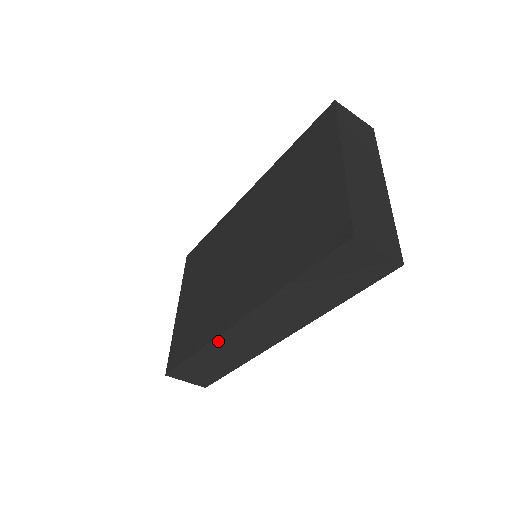
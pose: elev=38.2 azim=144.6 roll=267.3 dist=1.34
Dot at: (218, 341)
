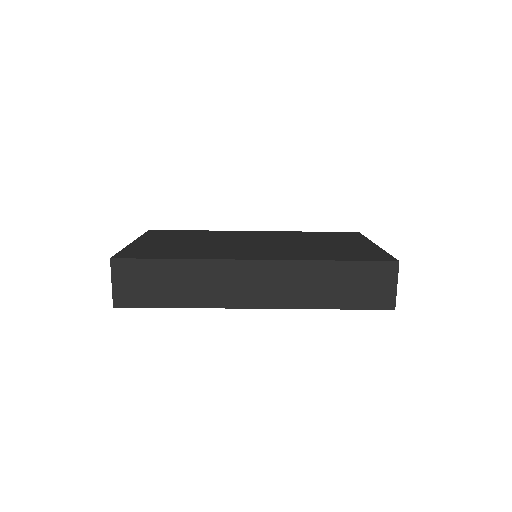
Dot at: (214, 264)
